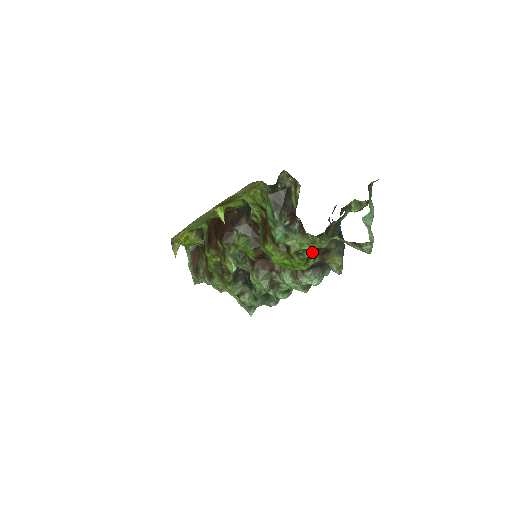
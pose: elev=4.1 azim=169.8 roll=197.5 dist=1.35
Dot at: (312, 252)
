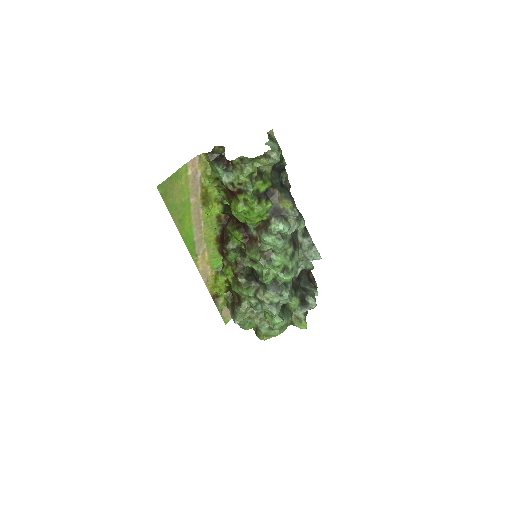
Dot at: (251, 184)
